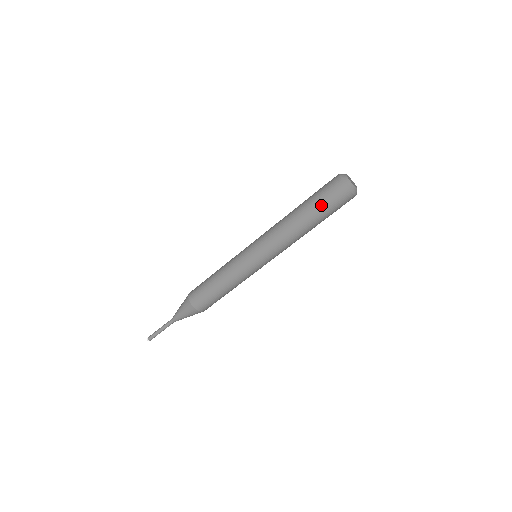
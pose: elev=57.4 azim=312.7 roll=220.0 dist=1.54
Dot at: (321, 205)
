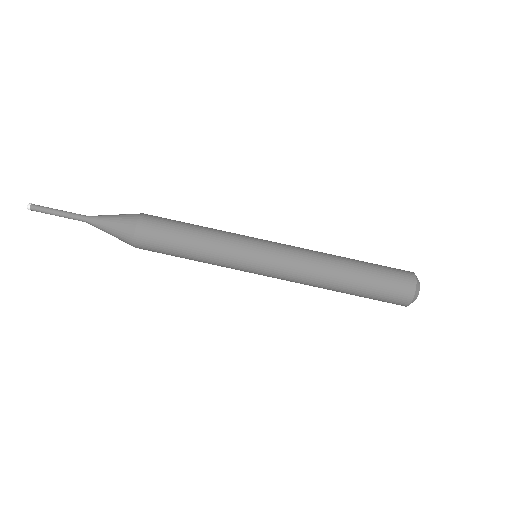
Dot at: (377, 267)
